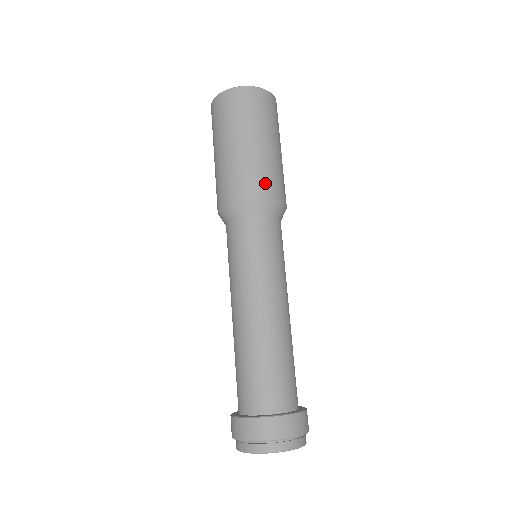
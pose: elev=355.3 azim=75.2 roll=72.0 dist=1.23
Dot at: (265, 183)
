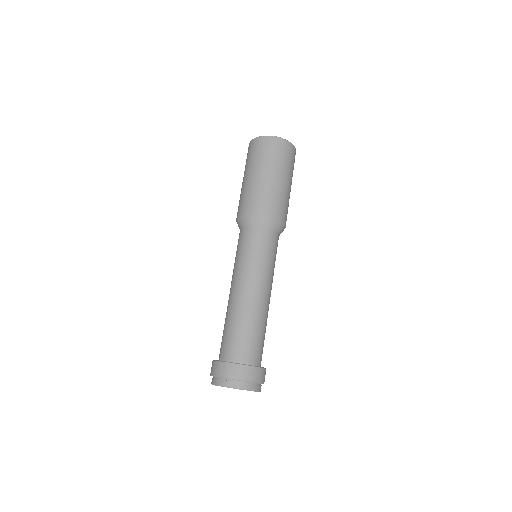
Dot at: (285, 212)
